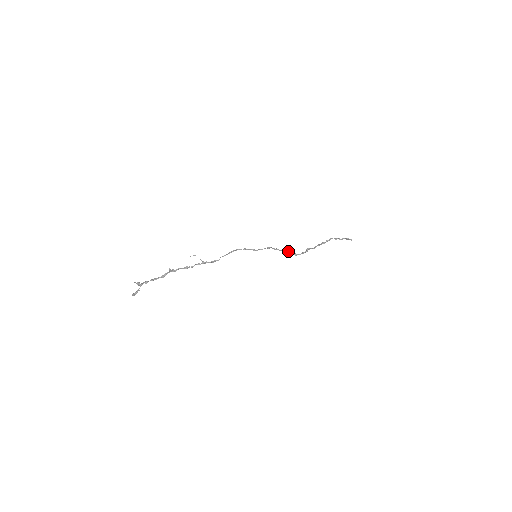
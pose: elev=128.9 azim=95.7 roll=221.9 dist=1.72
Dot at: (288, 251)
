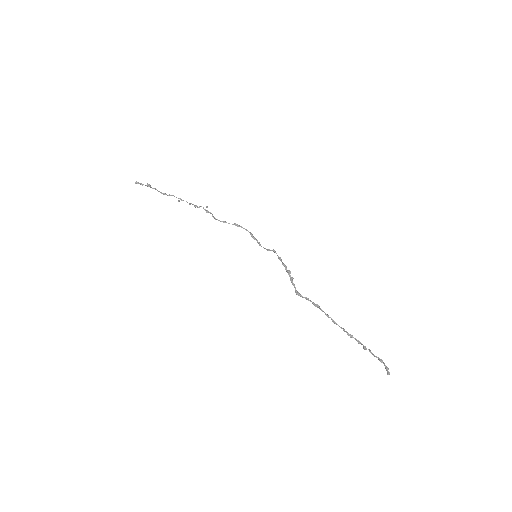
Dot at: (292, 278)
